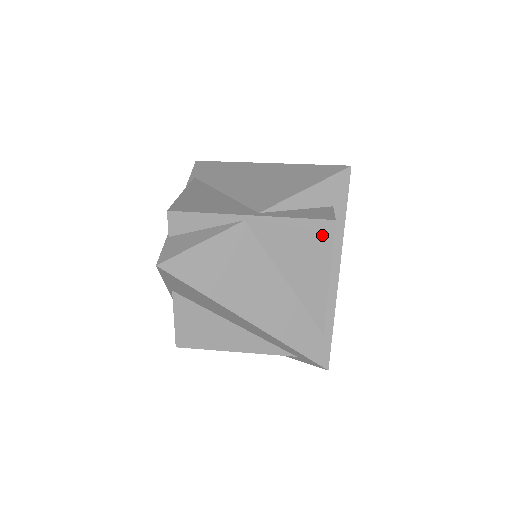
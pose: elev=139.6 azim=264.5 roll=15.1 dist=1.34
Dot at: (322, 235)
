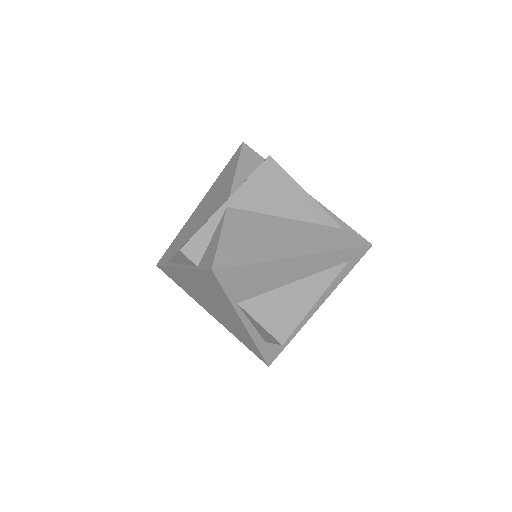
Dot at: (273, 171)
